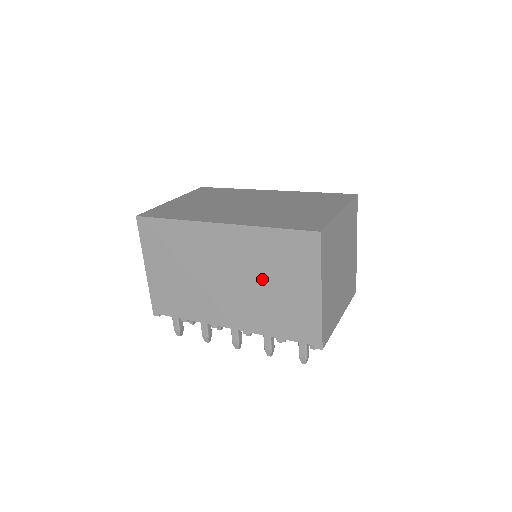
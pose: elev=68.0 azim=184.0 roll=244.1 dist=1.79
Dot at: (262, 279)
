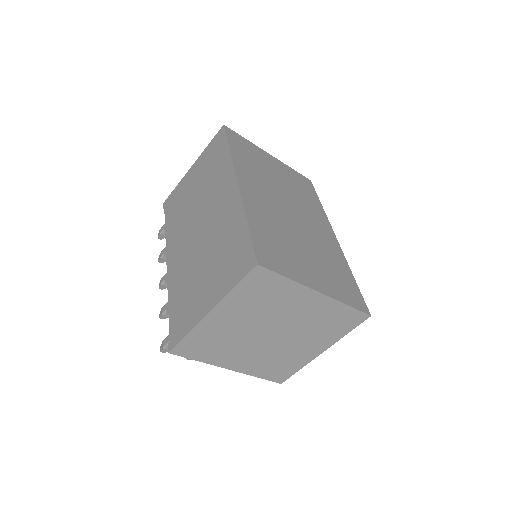
Dot at: (207, 253)
